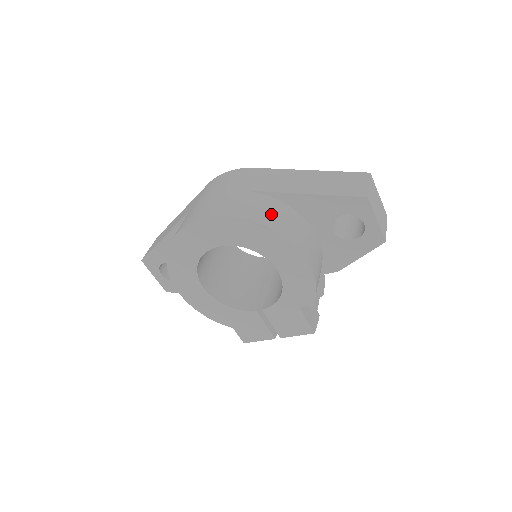
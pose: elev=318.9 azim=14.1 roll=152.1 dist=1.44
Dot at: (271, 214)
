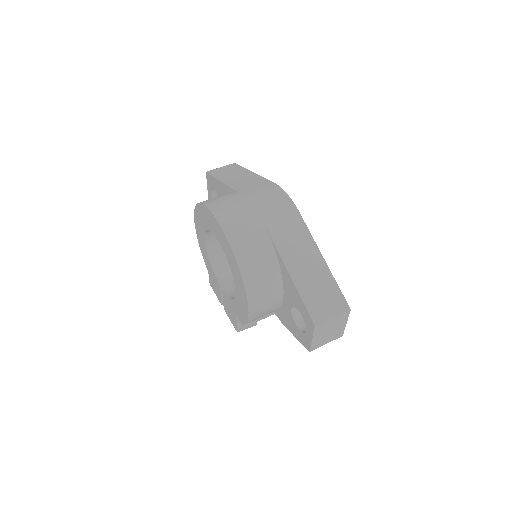
Dot at: (256, 264)
